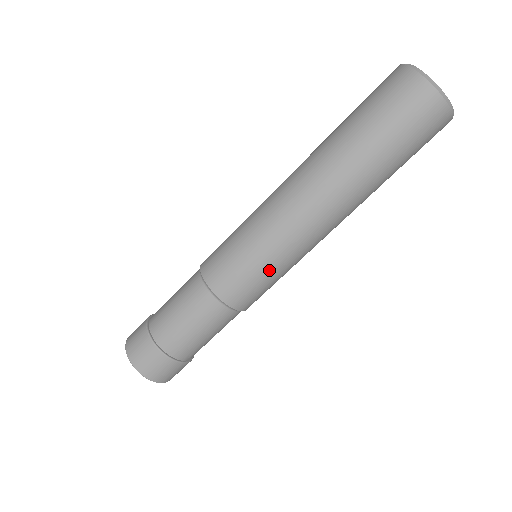
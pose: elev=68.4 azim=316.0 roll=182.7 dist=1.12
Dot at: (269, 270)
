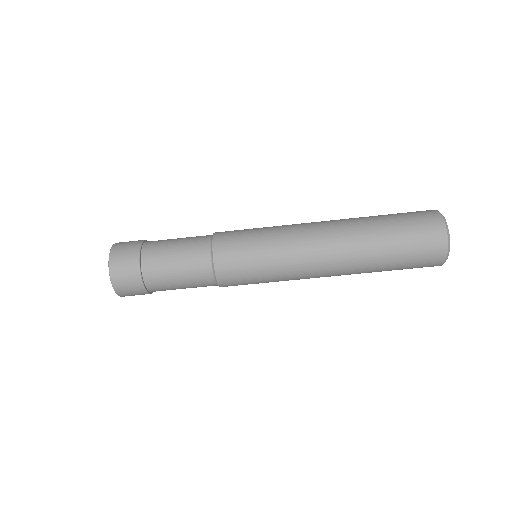
Dot at: occluded
